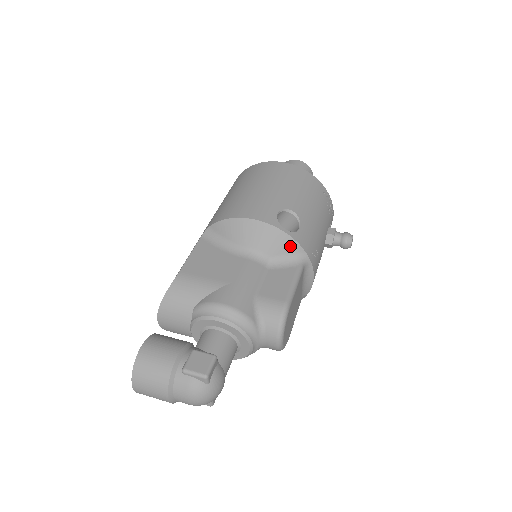
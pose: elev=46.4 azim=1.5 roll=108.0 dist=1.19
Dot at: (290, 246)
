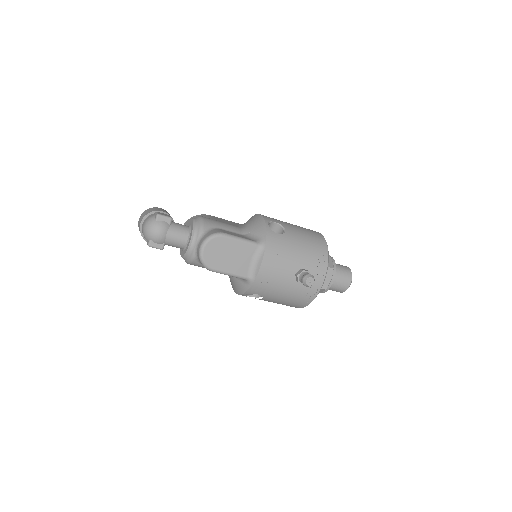
Dot at: (262, 232)
